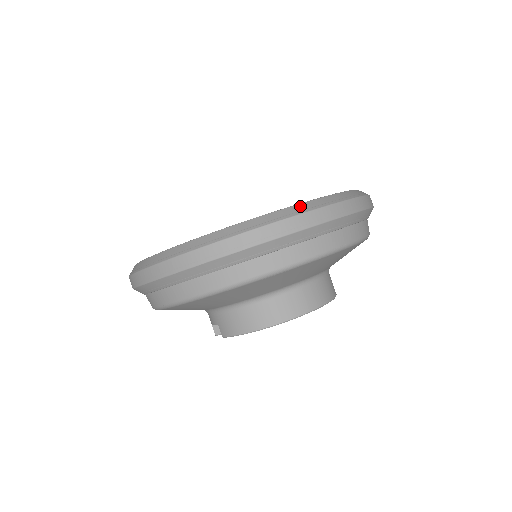
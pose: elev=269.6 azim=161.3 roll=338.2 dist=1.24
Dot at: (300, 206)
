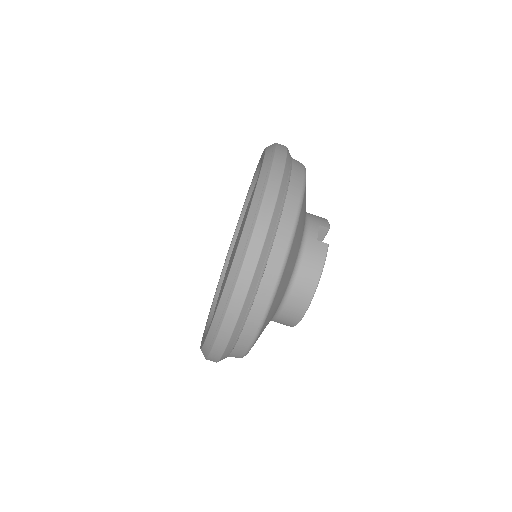
Dot at: (209, 337)
